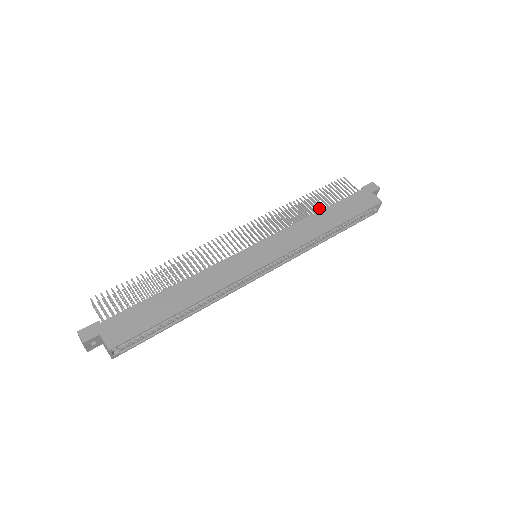
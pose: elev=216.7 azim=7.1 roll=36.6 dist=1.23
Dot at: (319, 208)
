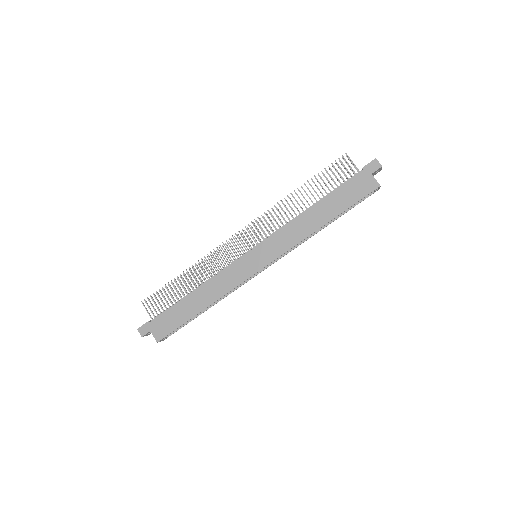
Dot at: (315, 199)
